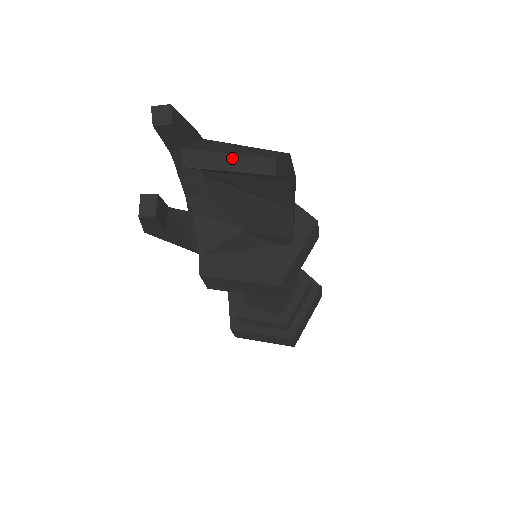
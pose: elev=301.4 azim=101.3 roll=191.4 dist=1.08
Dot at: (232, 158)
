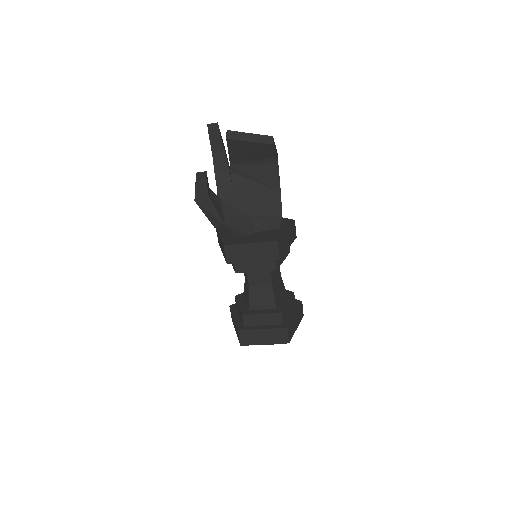
Dot at: (251, 135)
